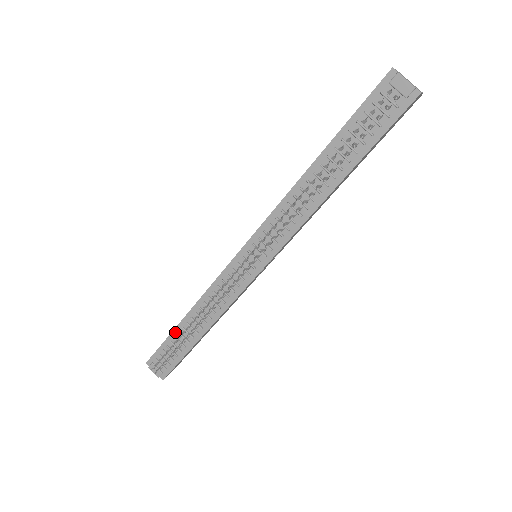
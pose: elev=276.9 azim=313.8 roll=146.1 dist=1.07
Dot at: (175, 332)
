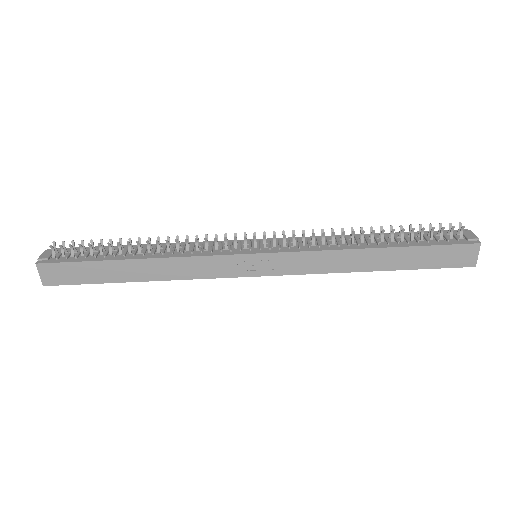
Dot at: (116, 247)
